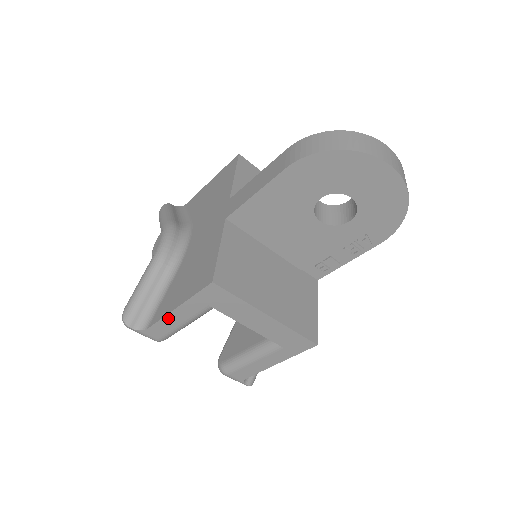
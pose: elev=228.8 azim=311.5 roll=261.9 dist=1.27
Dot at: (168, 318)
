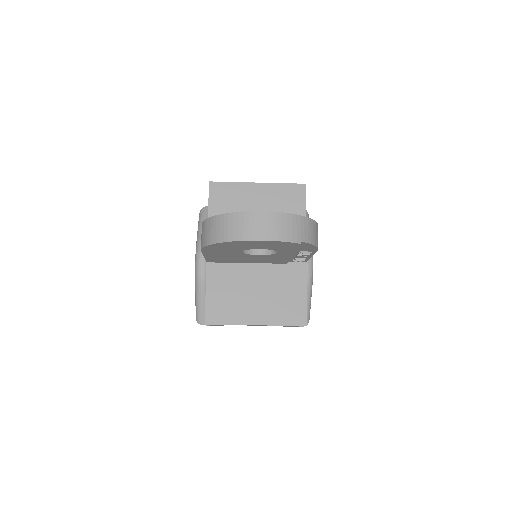
Dot at: occluded
